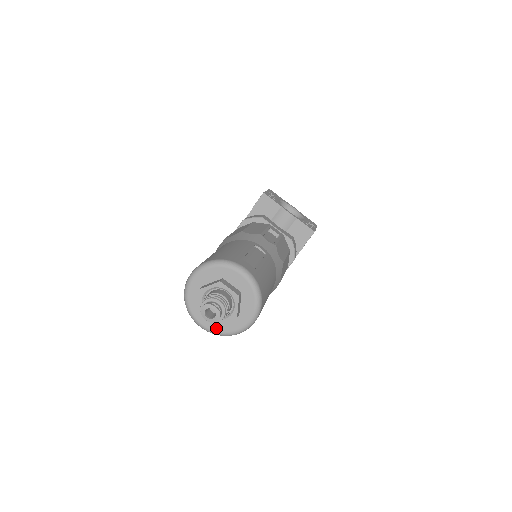
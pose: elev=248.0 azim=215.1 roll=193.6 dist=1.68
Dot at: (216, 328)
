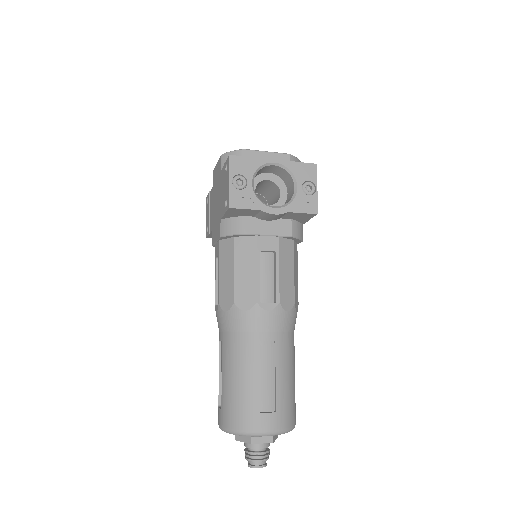
Dot at: occluded
